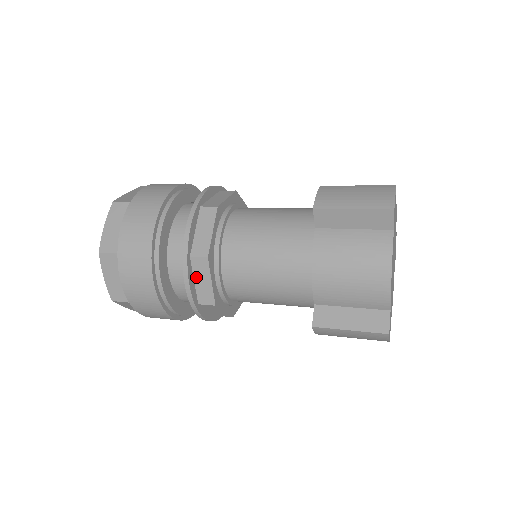
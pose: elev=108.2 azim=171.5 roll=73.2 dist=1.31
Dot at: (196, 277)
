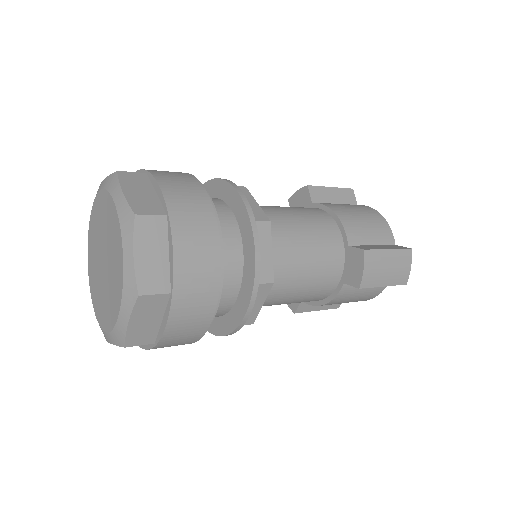
Dot at: occluded
